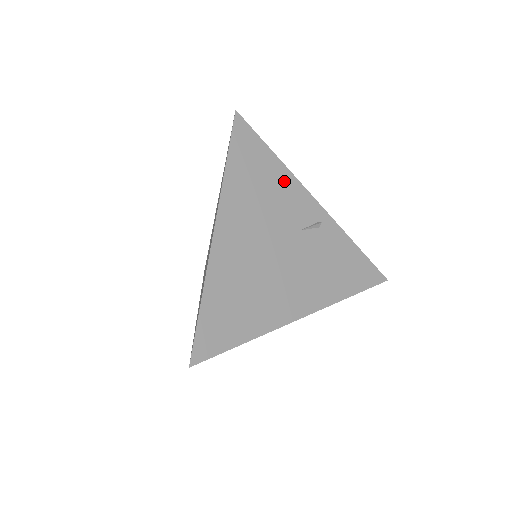
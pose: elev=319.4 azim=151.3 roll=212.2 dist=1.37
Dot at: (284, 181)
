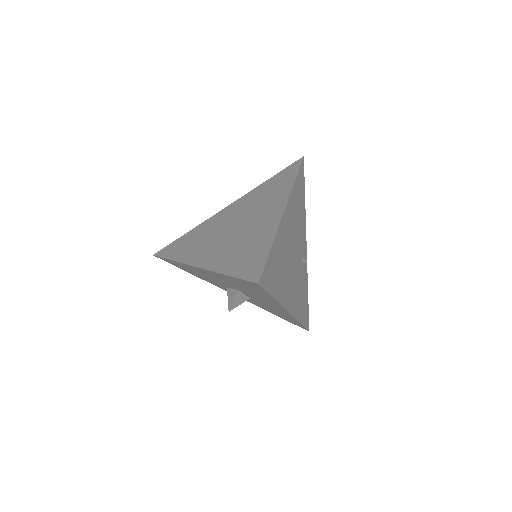
Dot at: (303, 219)
